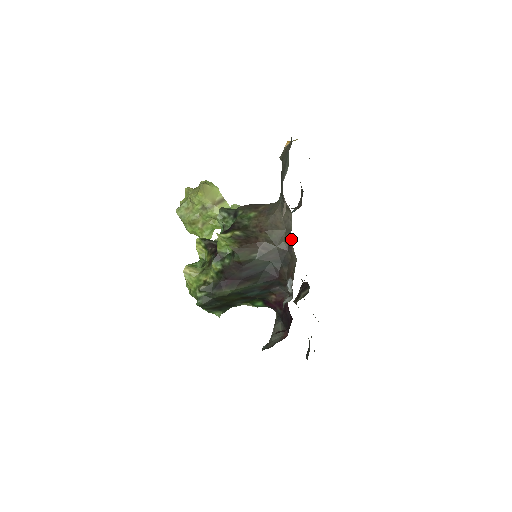
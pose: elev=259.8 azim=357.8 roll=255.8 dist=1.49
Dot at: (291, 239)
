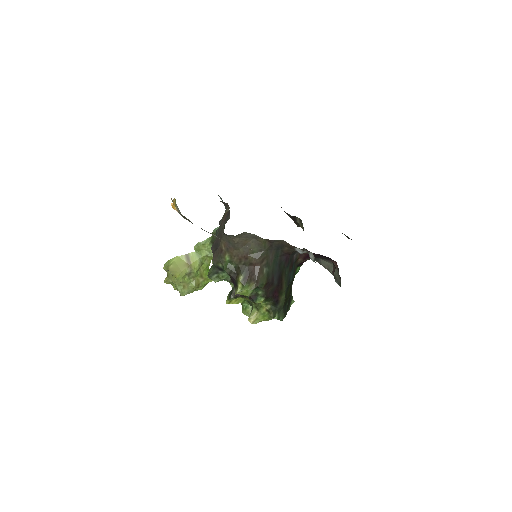
Dot at: occluded
